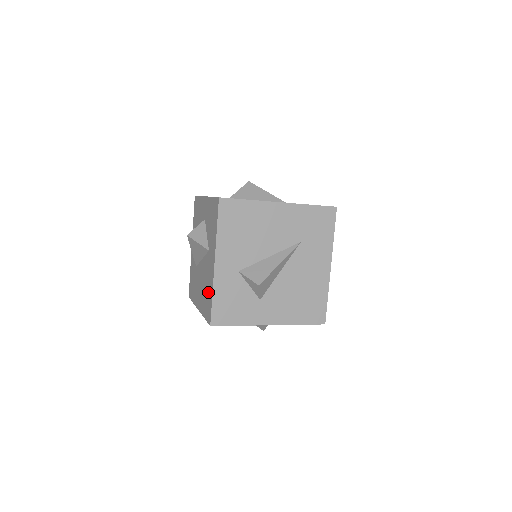
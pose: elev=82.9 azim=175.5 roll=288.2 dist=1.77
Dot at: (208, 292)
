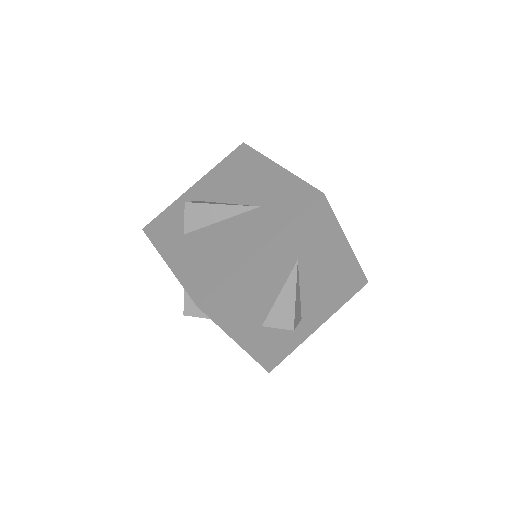
Dot at: occluded
